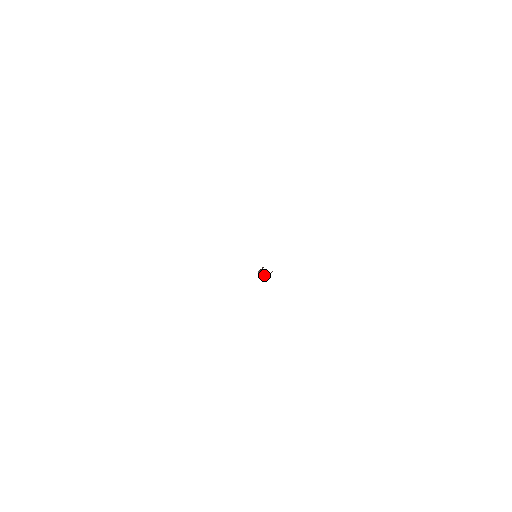
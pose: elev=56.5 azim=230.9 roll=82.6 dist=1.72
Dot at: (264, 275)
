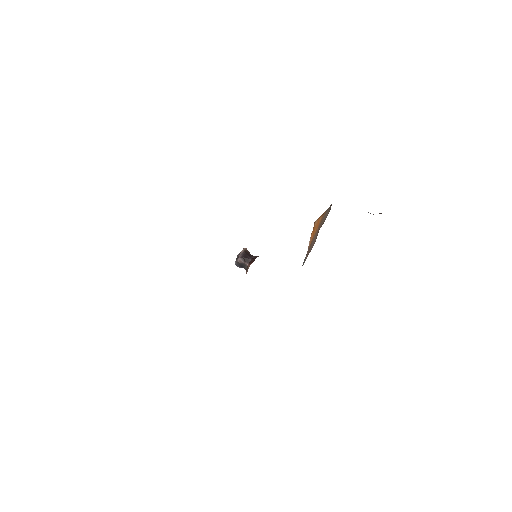
Dot at: (241, 266)
